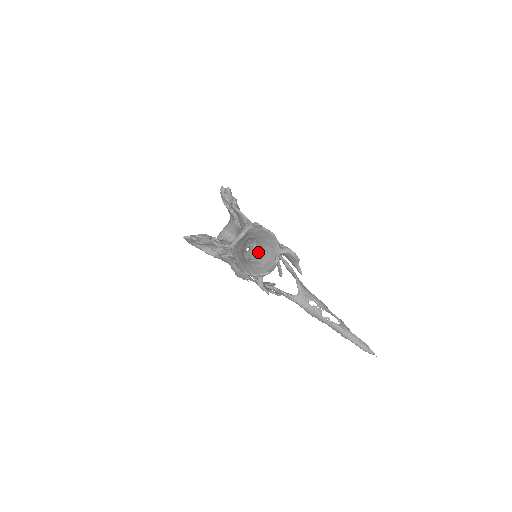
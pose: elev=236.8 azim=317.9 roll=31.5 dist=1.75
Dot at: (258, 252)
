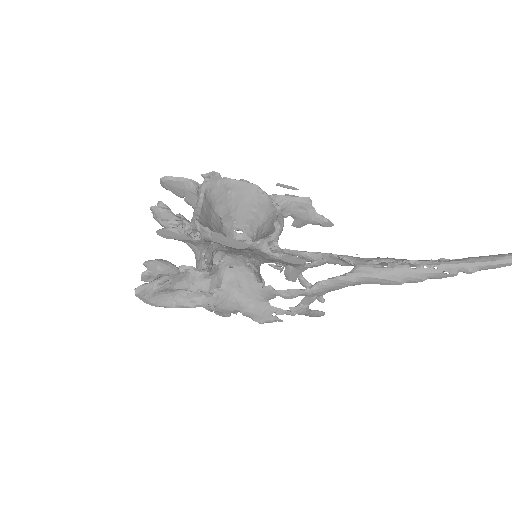
Dot at: (251, 238)
